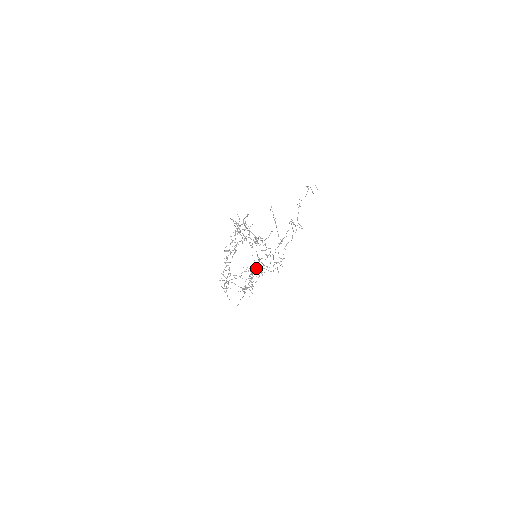
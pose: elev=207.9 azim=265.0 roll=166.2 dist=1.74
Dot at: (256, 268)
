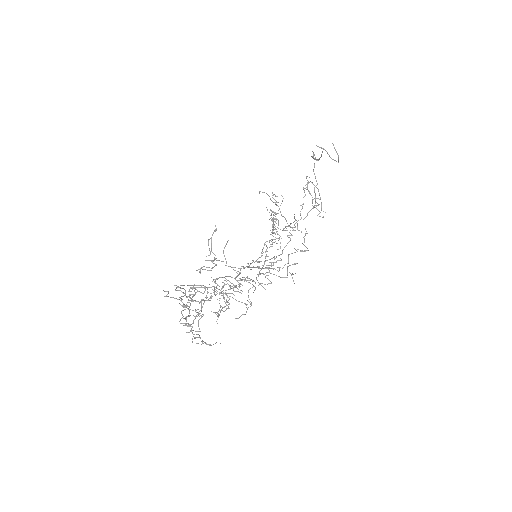
Dot at: occluded
